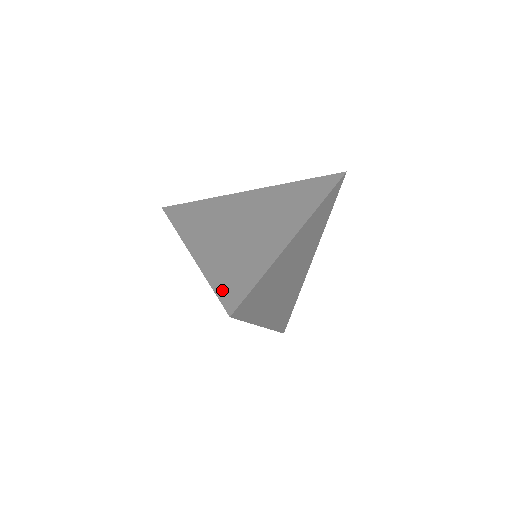
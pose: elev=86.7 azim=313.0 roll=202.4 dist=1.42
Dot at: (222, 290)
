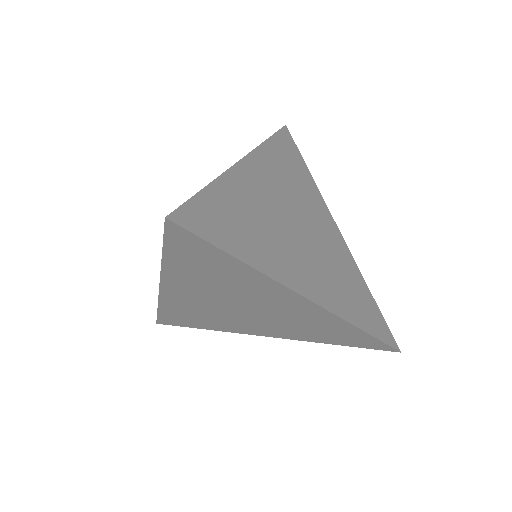
Dot at: occluded
